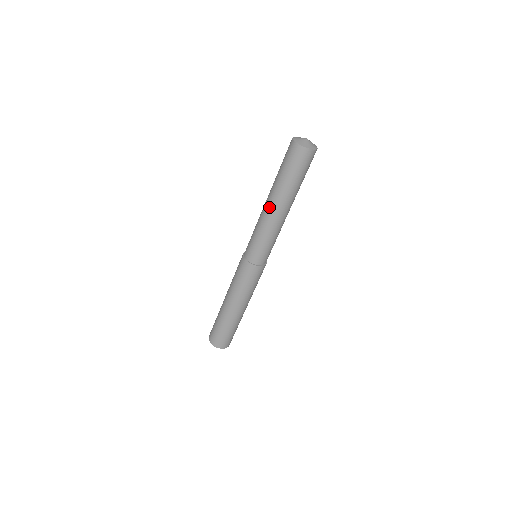
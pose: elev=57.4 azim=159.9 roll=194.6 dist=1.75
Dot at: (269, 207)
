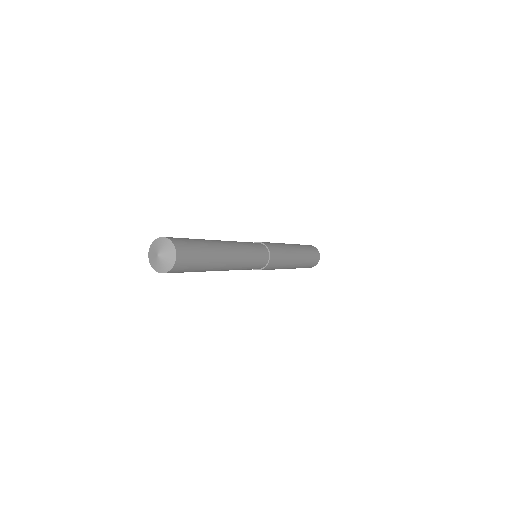
Dot at: occluded
